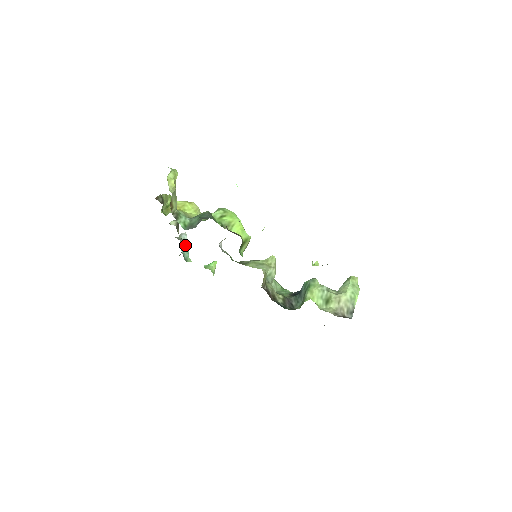
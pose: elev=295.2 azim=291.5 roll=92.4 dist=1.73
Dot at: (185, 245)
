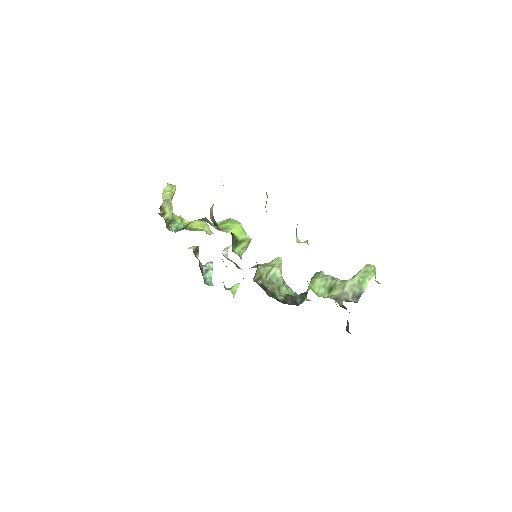
Dot at: (208, 271)
